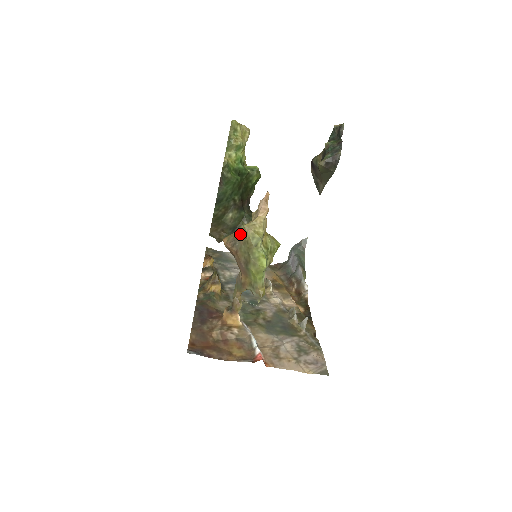
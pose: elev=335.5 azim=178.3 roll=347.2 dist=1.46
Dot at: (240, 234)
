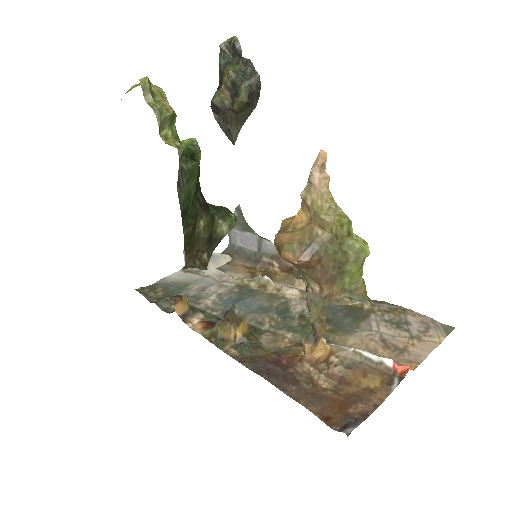
Dot at: (297, 234)
